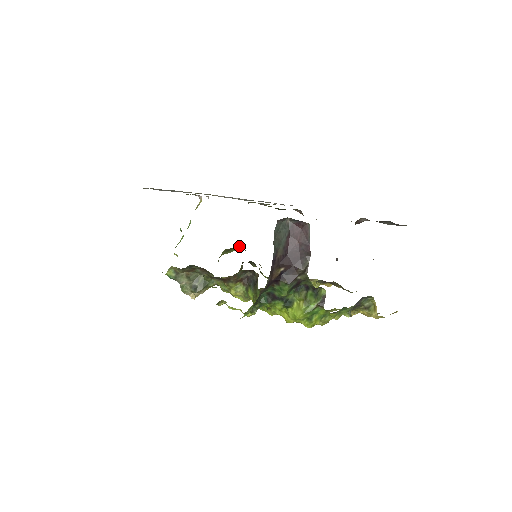
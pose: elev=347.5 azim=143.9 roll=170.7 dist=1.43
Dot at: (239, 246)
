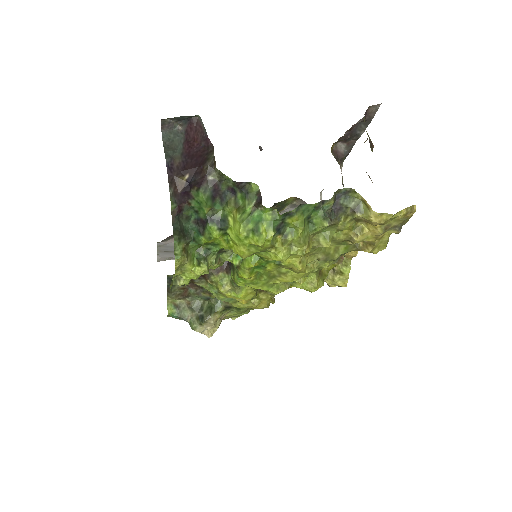
Dot at: occluded
